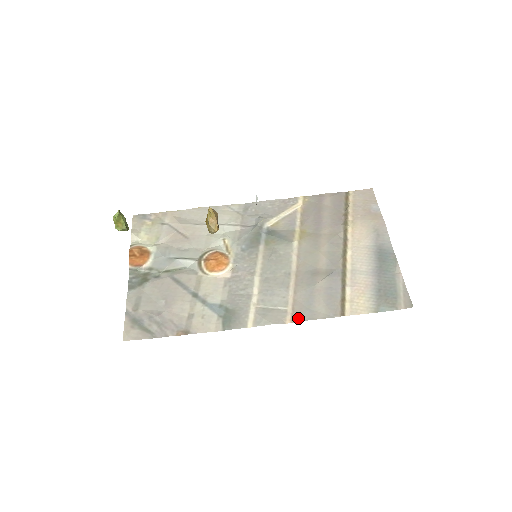
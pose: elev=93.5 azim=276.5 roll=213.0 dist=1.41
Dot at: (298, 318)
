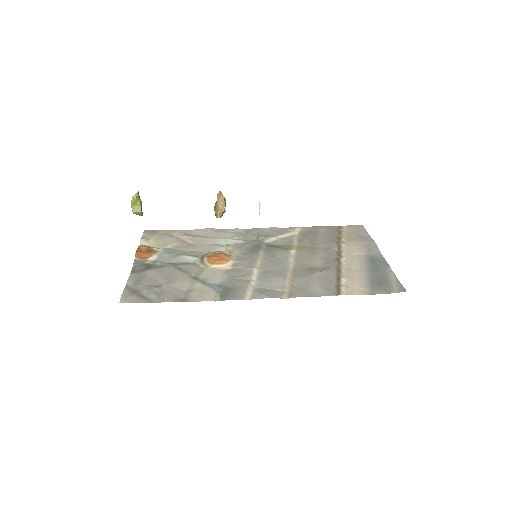
Dot at: (295, 295)
